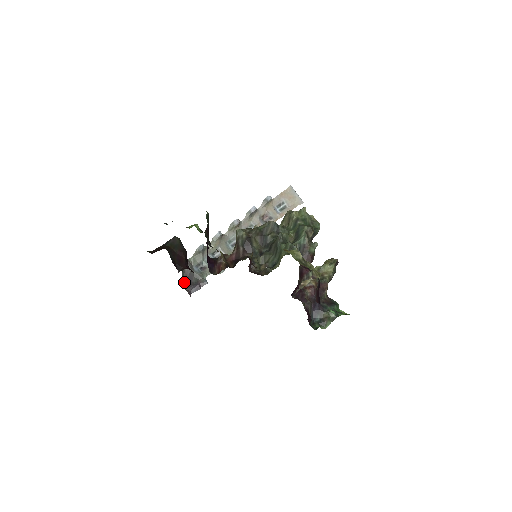
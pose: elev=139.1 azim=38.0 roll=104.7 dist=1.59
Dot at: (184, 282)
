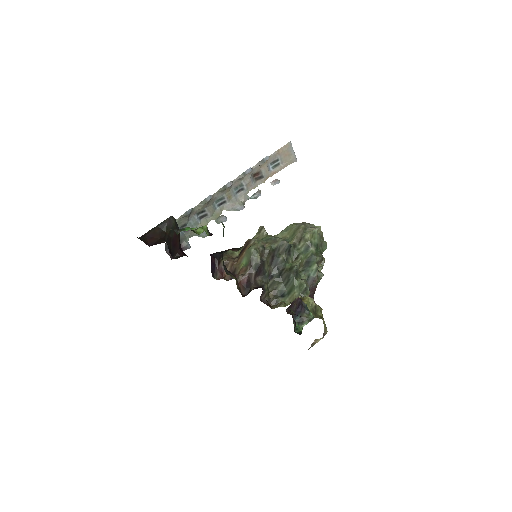
Dot at: (167, 246)
